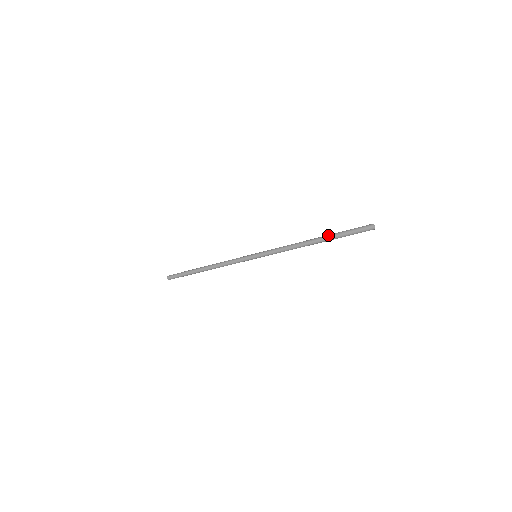
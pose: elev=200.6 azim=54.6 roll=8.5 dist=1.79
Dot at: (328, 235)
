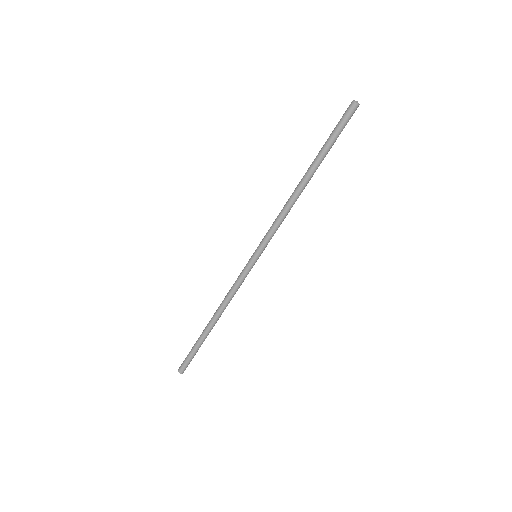
Dot at: (315, 158)
